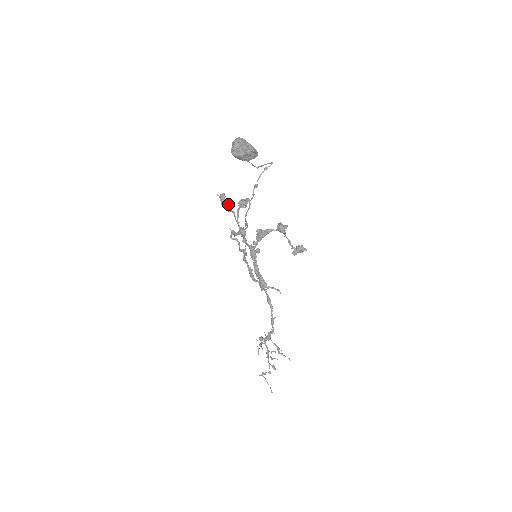
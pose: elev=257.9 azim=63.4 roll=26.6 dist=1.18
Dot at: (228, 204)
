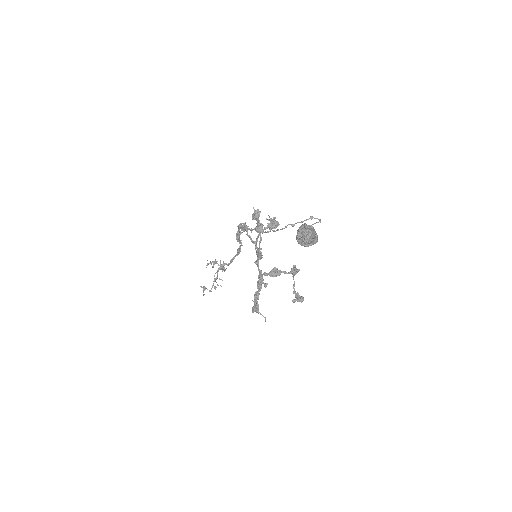
Dot at: (260, 227)
